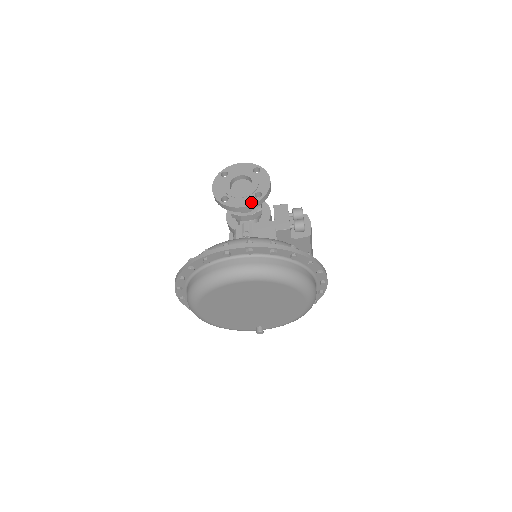
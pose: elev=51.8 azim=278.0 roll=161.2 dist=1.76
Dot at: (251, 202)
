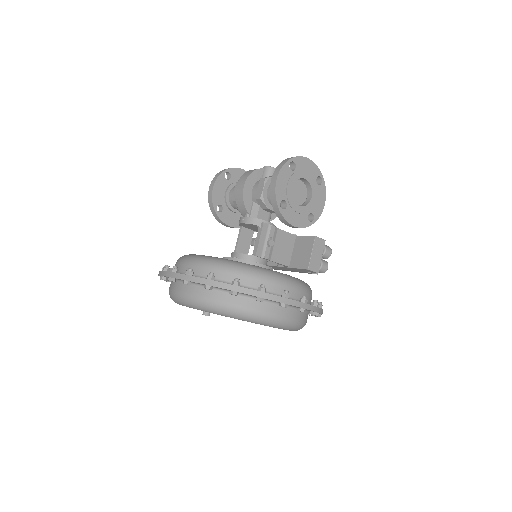
Dot at: (303, 224)
